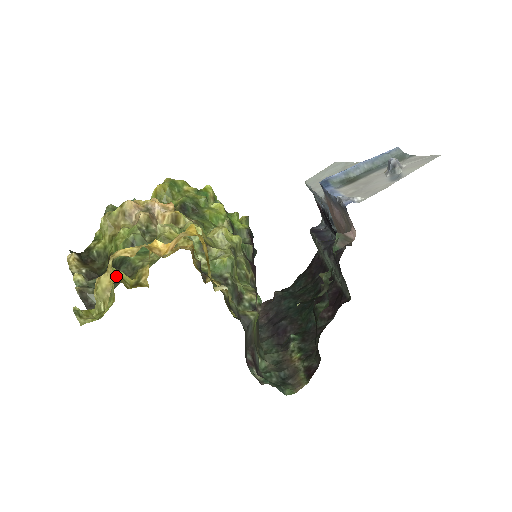
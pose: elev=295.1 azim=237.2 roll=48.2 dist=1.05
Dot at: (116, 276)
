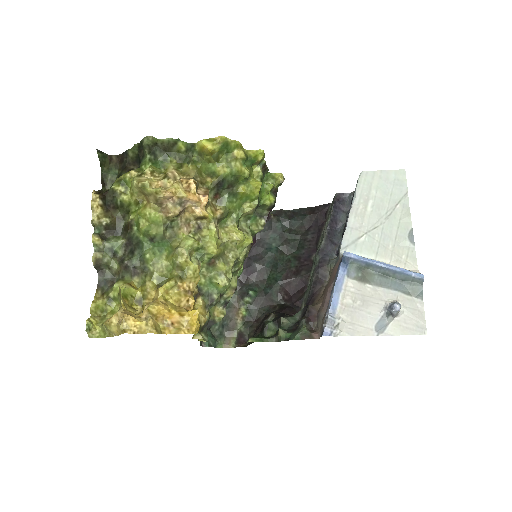
Dot at: (125, 299)
